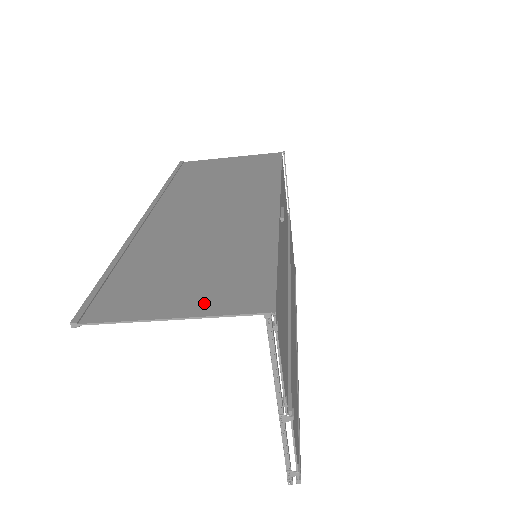
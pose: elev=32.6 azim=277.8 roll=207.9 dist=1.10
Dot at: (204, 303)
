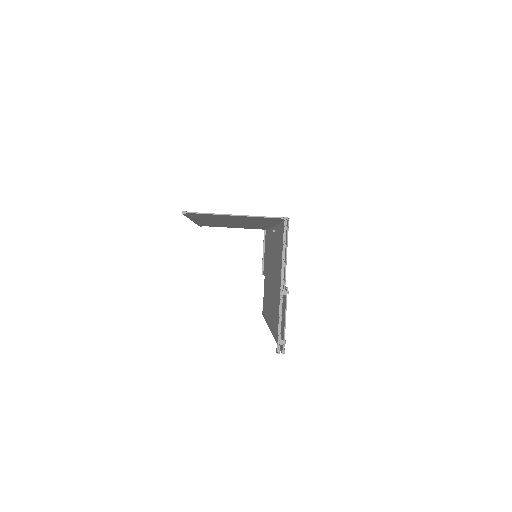
Dot at: occluded
